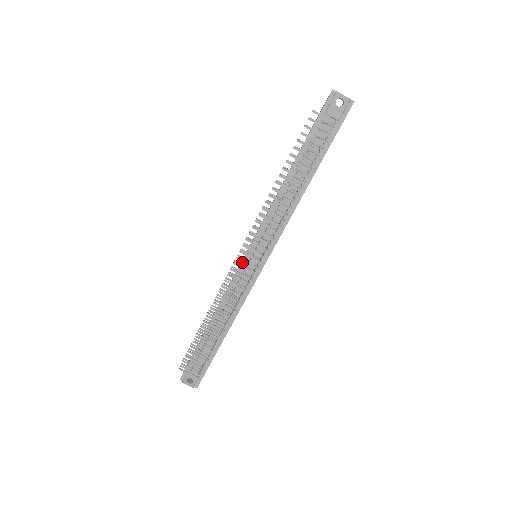
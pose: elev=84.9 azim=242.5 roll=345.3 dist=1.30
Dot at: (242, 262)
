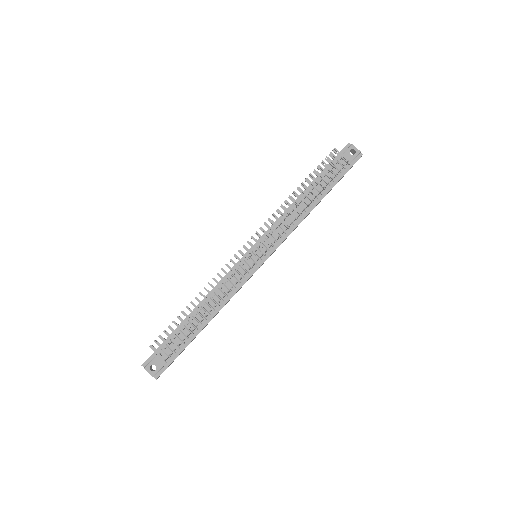
Dot at: (243, 256)
